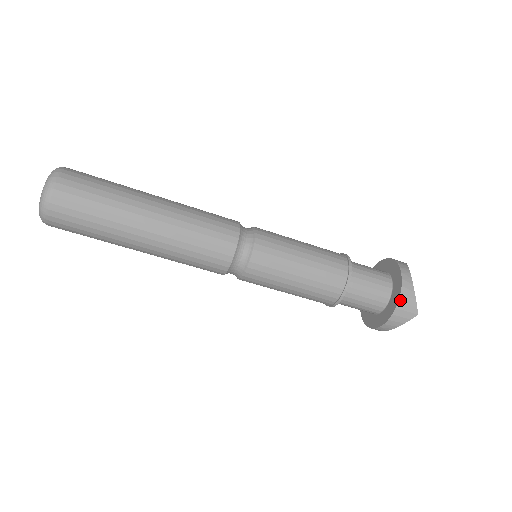
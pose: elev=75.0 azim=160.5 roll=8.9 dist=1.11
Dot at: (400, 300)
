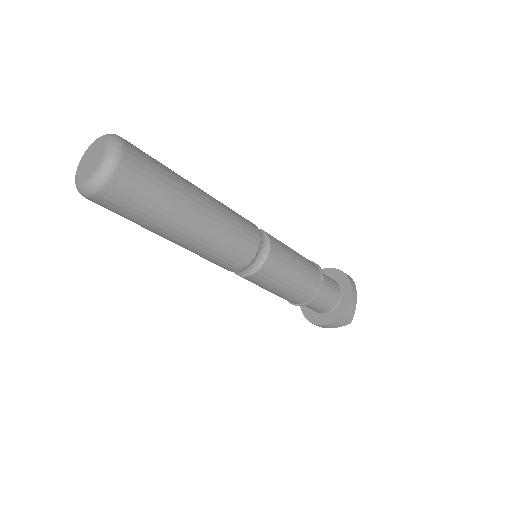
Dot at: (346, 313)
